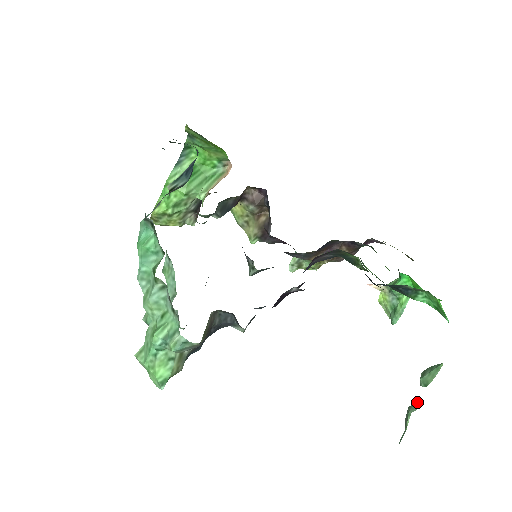
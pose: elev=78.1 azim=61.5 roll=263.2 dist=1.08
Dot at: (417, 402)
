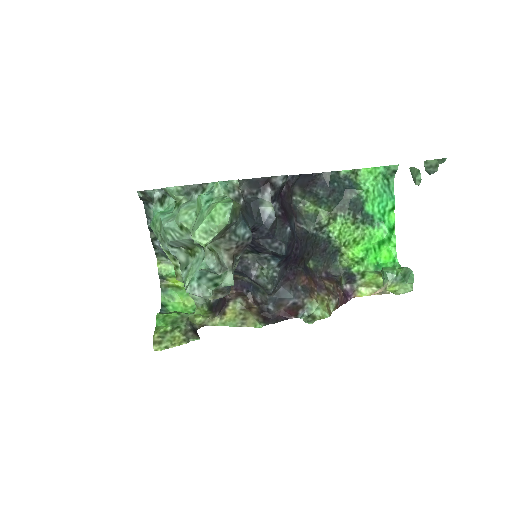
Dot at: occluded
